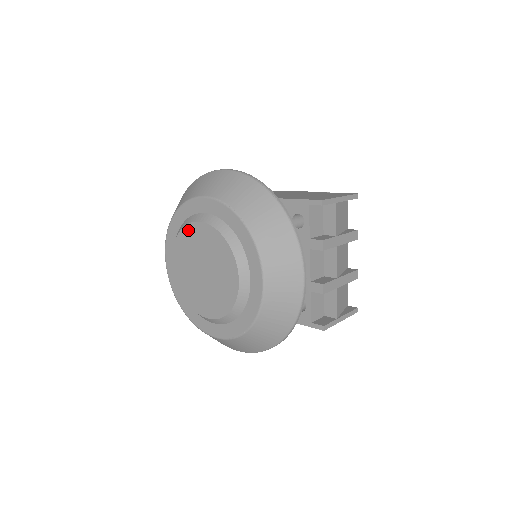
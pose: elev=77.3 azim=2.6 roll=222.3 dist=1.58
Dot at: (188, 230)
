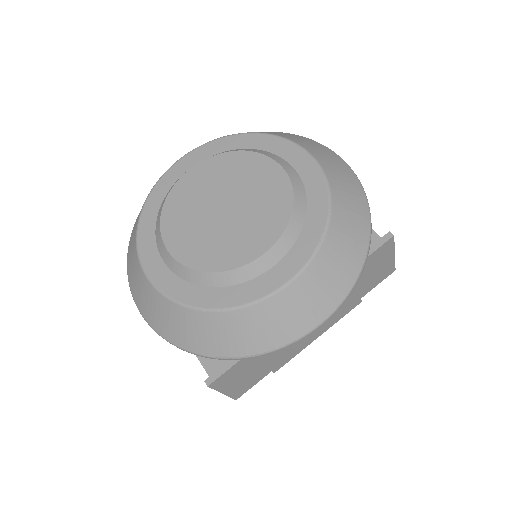
Dot at: (177, 191)
